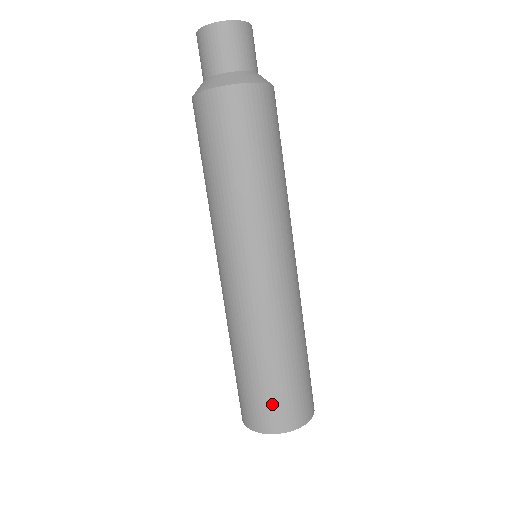
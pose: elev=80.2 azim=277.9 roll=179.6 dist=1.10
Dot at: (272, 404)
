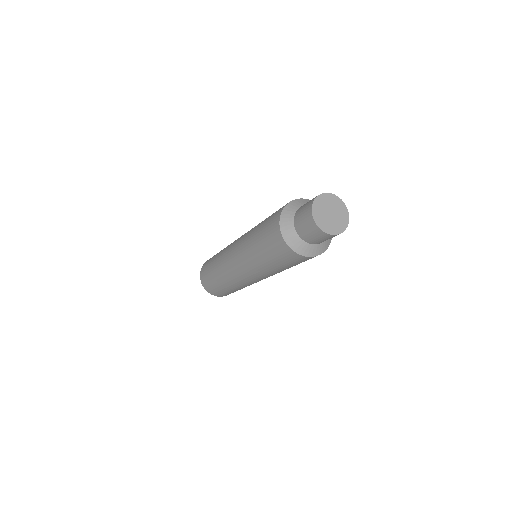
Dot at: (214, 290)
